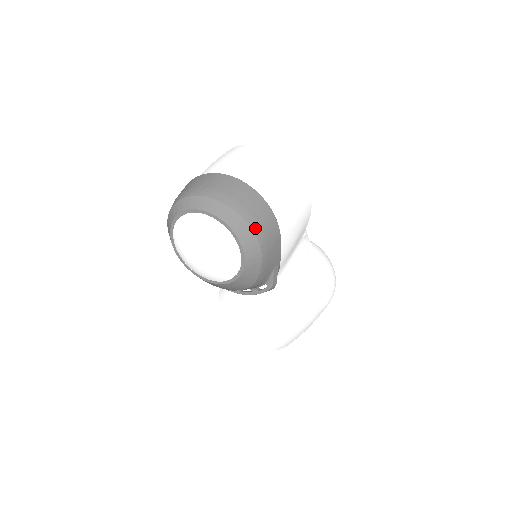
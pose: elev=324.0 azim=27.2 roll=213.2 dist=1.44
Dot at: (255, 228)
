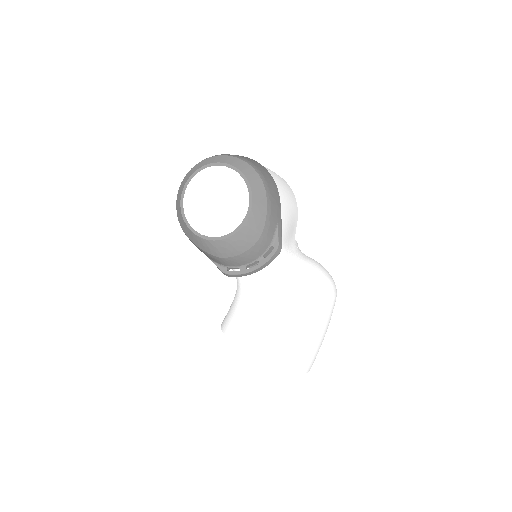
Dot at: (257, 170)
